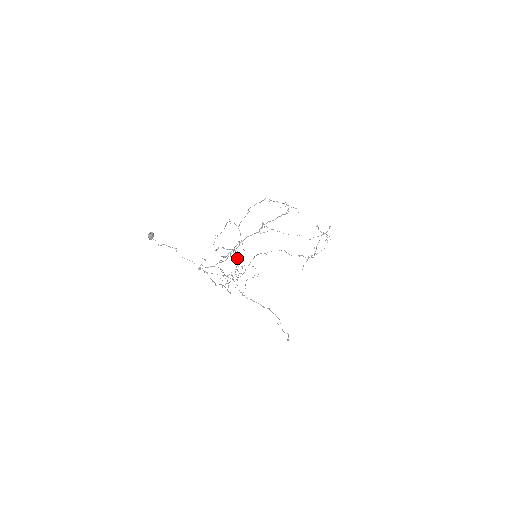
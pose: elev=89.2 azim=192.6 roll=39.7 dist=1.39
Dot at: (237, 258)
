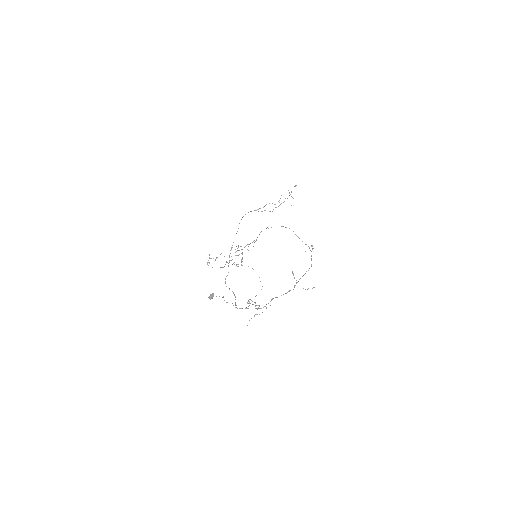
Dot at: occluded
